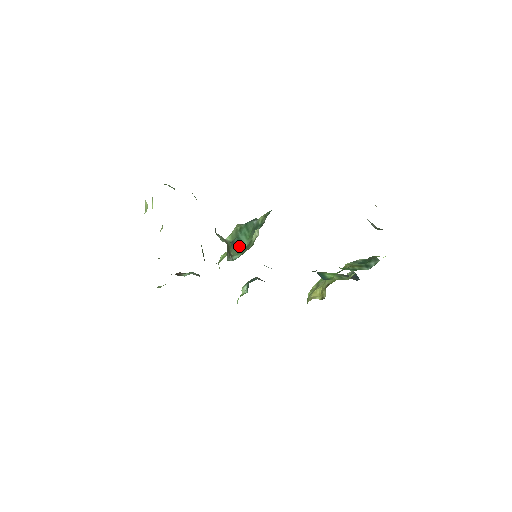
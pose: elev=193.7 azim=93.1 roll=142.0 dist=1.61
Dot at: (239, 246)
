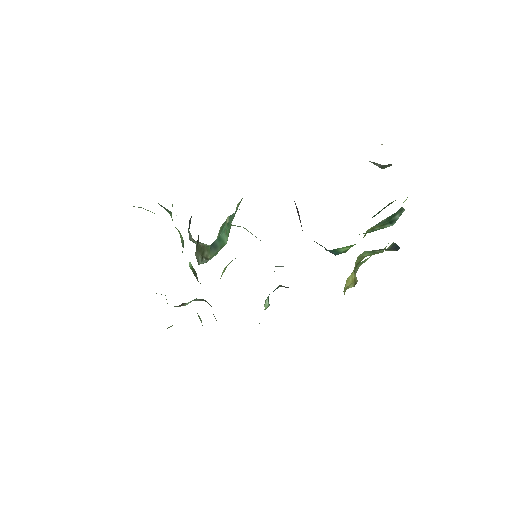
Dot at: (218, 246)
